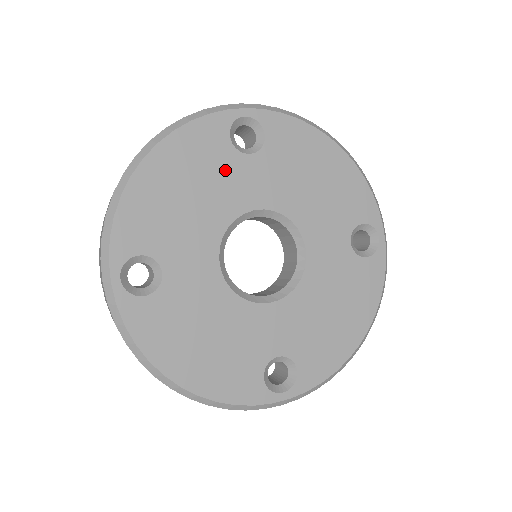
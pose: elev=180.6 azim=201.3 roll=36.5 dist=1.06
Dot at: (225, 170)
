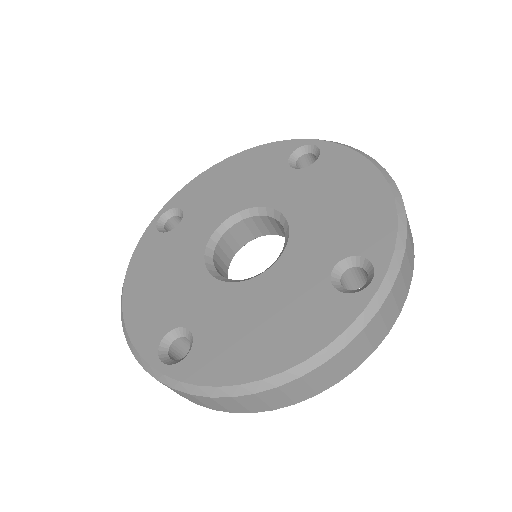
Dot at: (269, 175)
